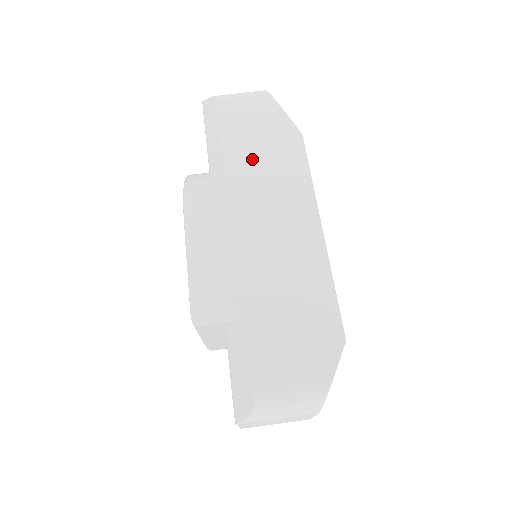
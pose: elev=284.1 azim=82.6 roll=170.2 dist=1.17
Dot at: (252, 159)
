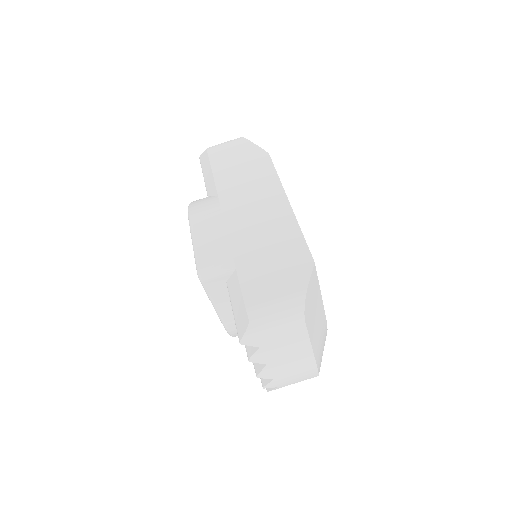
Dot at: (234, 175)
